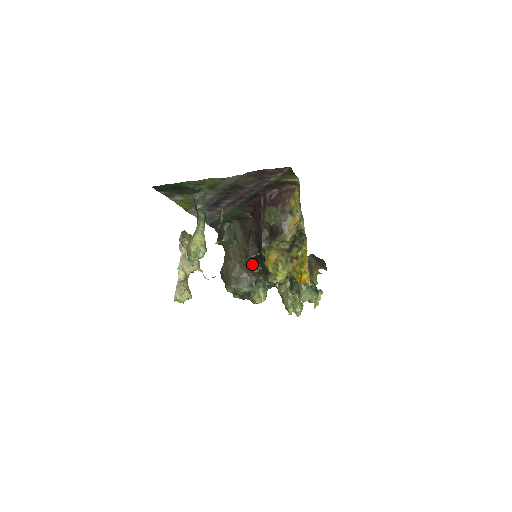
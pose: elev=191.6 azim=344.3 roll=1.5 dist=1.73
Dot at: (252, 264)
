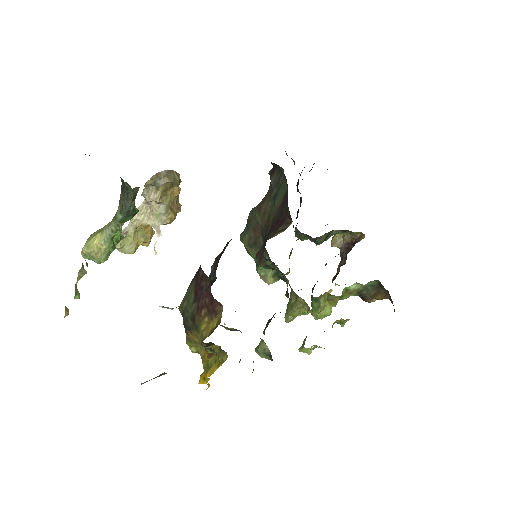
Dot at: occluded
